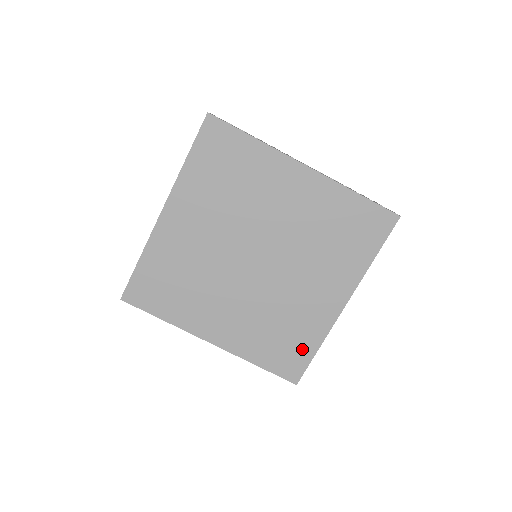
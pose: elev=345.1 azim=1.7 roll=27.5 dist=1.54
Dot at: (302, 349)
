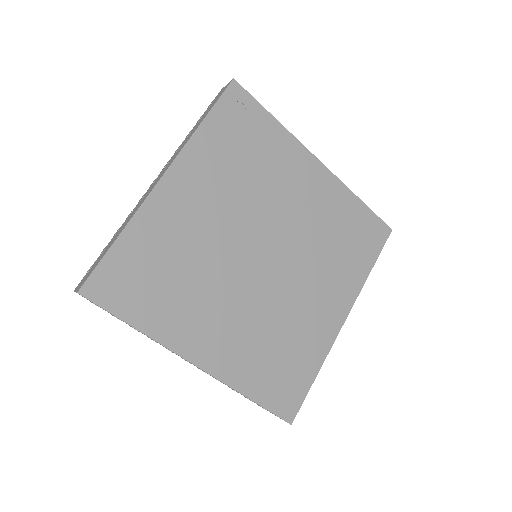
Dot at: (301, 375)
